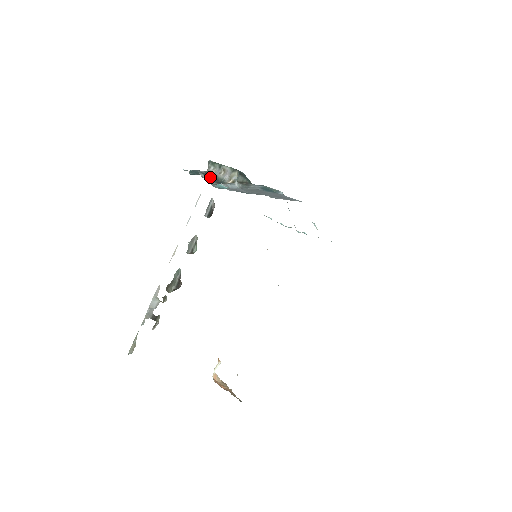
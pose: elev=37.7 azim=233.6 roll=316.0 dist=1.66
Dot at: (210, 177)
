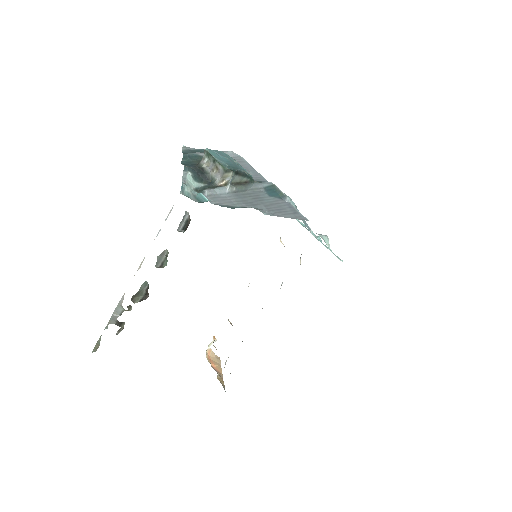
Dot at: (200, 174)
